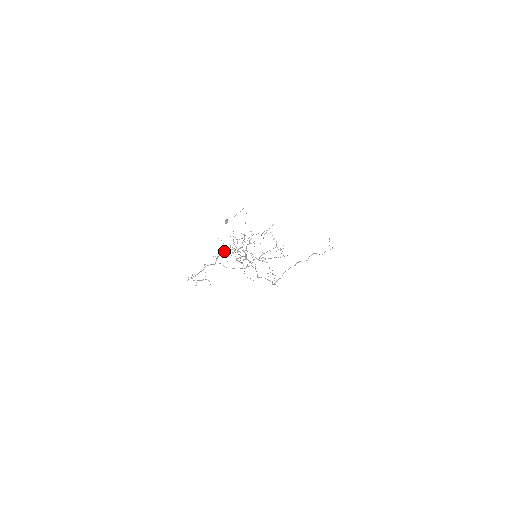
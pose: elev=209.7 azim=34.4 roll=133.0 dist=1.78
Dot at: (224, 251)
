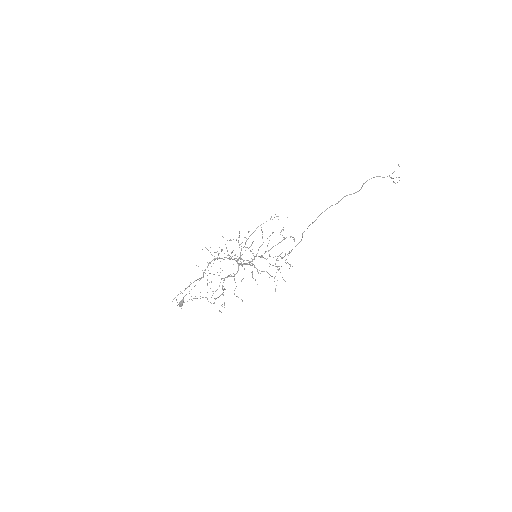
Dot at: occluded
